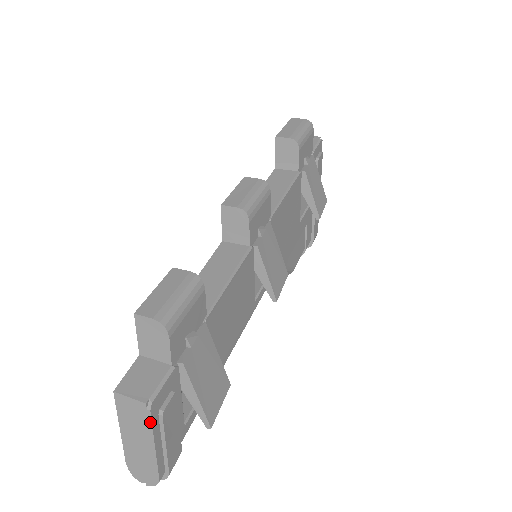
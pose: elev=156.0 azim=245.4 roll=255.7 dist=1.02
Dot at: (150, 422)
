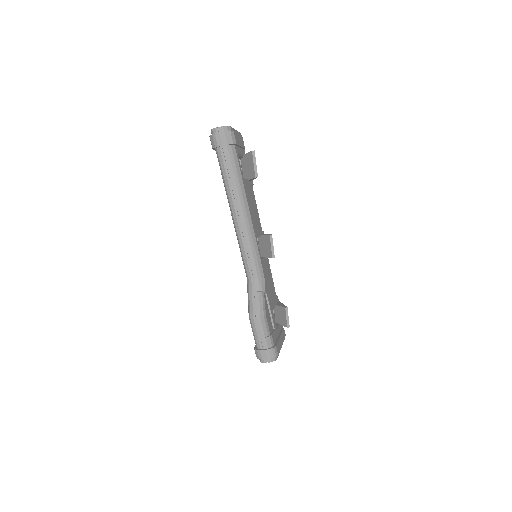
Dot at: (238, 132)
